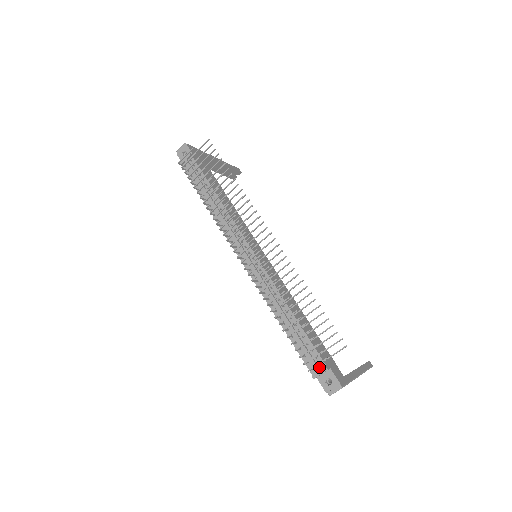
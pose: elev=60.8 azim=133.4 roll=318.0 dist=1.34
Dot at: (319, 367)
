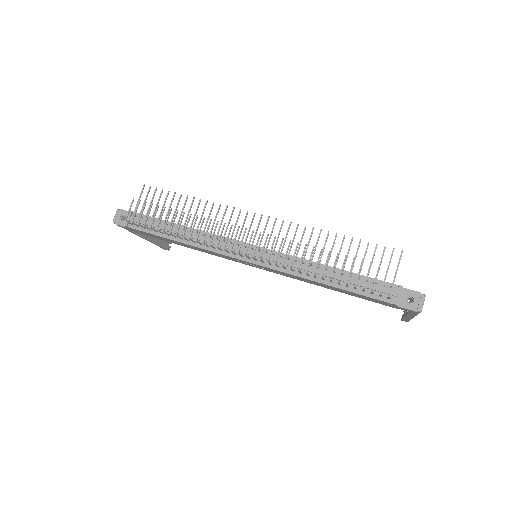
Dot at: (393, 292)
